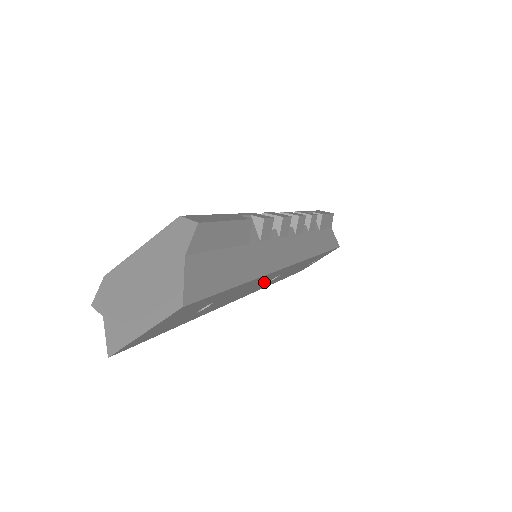
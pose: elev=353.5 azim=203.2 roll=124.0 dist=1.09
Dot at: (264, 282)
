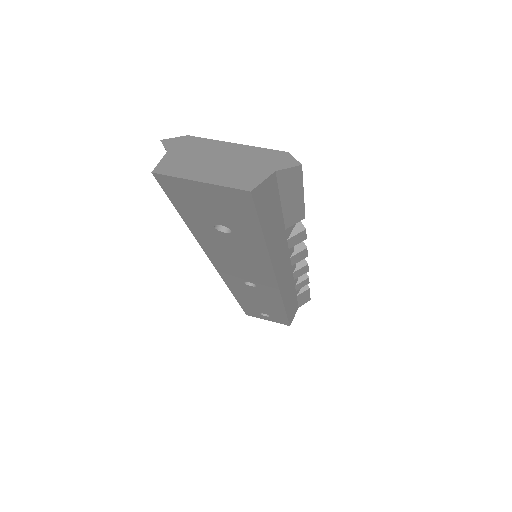
Dot at: (247, 275)
